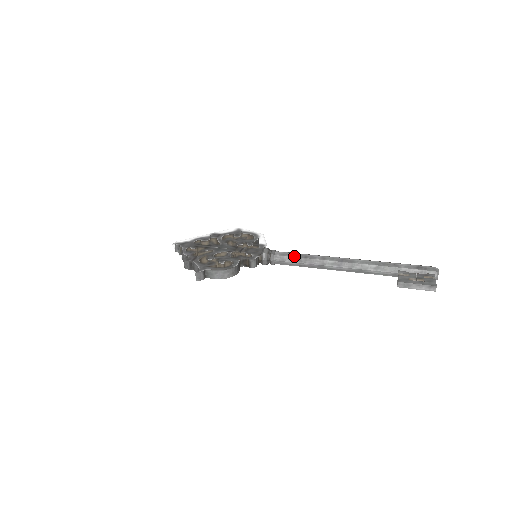
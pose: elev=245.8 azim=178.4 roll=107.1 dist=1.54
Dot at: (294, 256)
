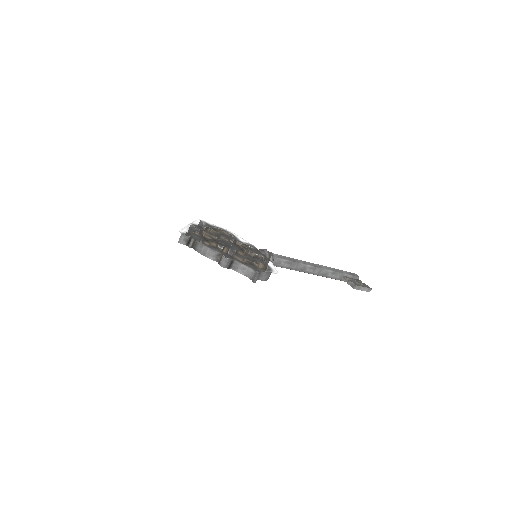
Dot at: (287, 259)
